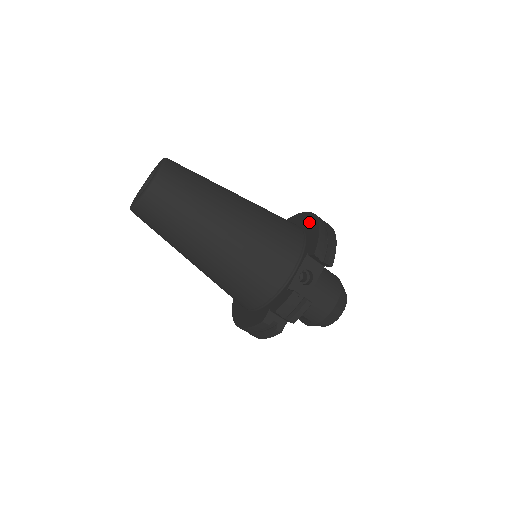
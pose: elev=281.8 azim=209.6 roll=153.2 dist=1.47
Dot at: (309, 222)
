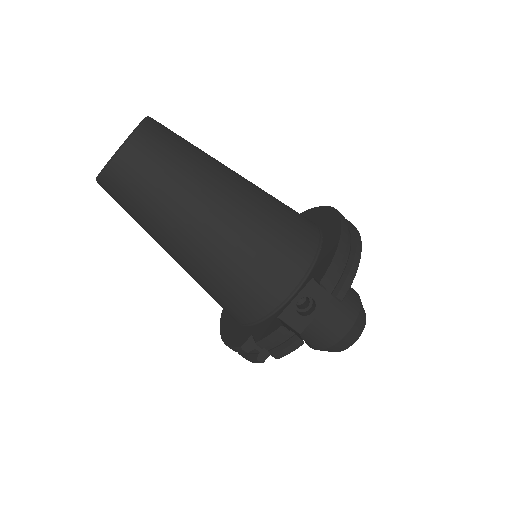
Dot at: (331, 228)
